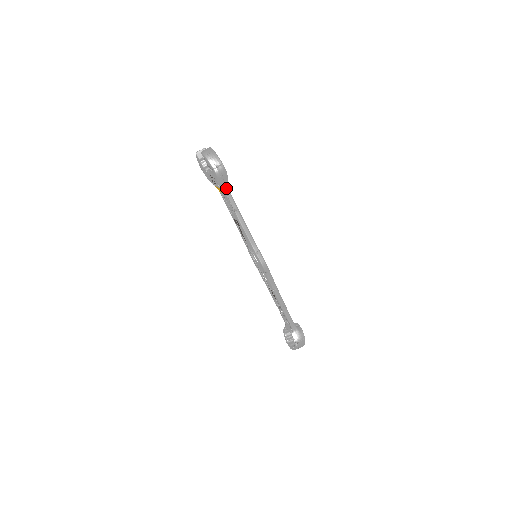
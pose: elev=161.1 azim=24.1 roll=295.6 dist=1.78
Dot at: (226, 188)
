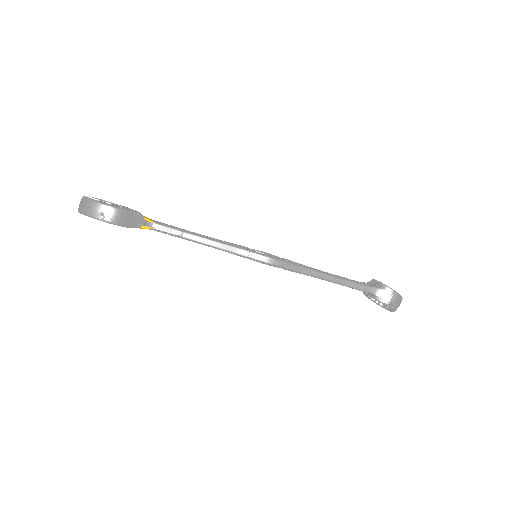
Dot at: (144, 223)
